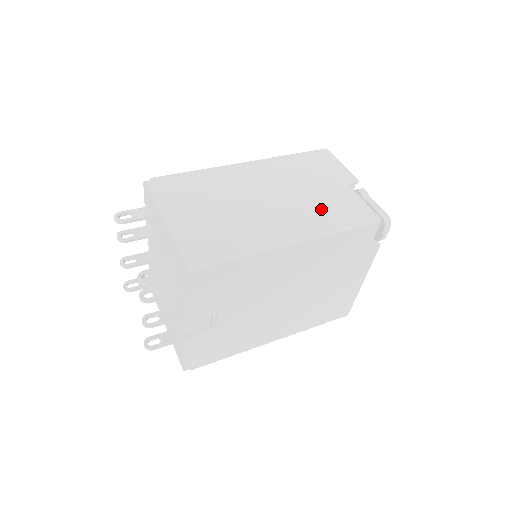
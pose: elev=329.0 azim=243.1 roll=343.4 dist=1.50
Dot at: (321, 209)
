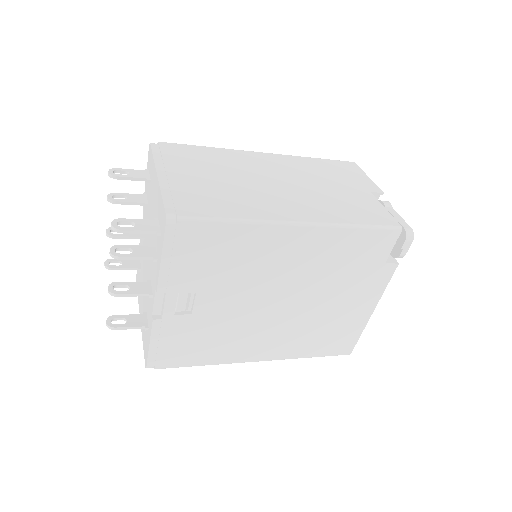
Dot at: (336, 204)
